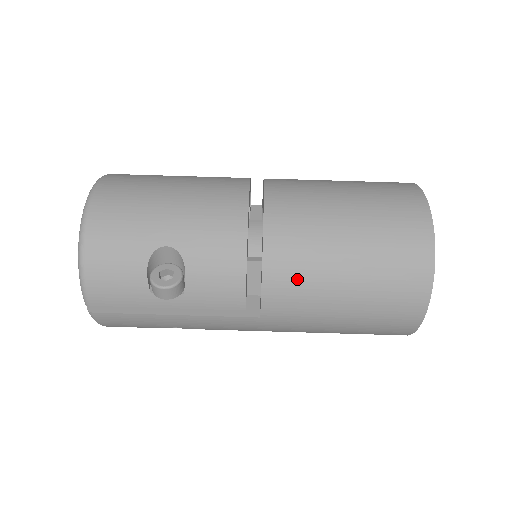
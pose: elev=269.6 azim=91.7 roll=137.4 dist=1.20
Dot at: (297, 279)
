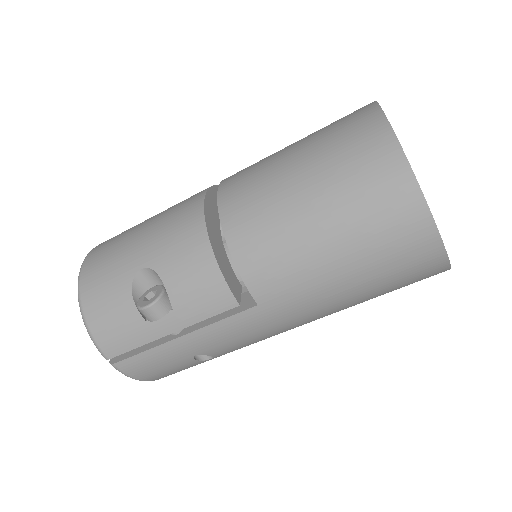
Dot at: (266, 244)
